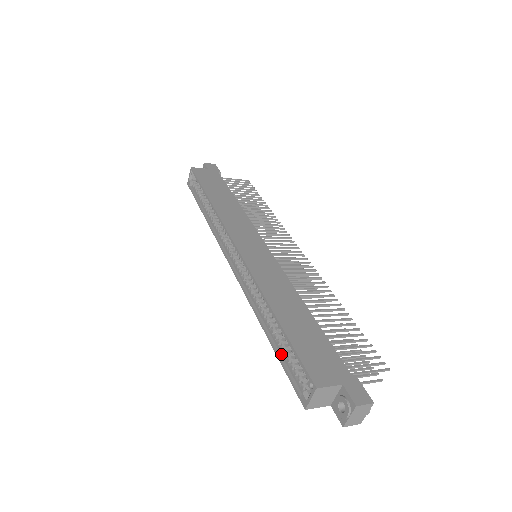
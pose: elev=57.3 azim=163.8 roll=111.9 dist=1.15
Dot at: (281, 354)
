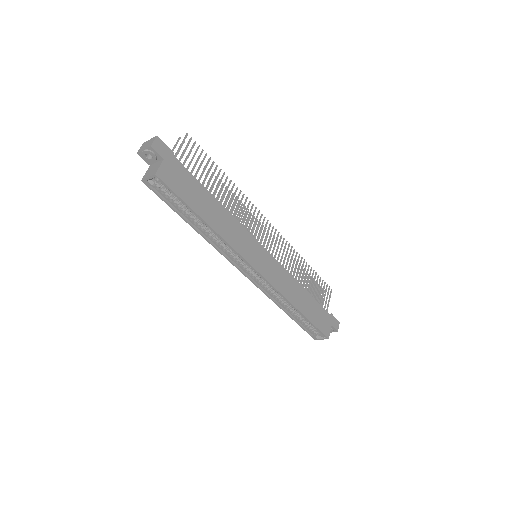
Dot at: (298, 321)
